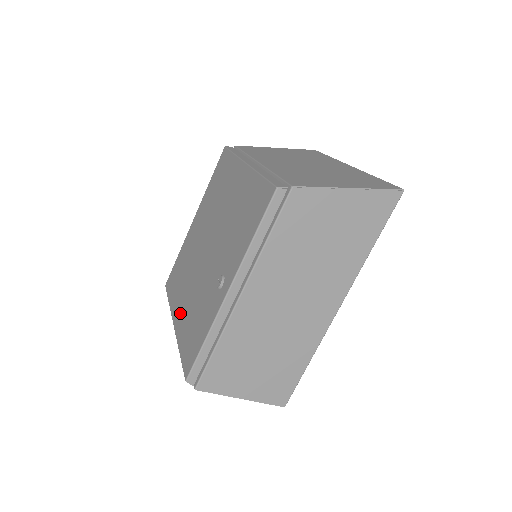
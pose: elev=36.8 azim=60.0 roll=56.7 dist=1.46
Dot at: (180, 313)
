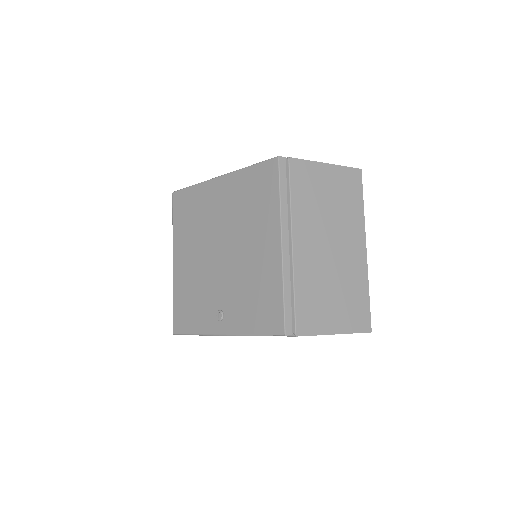
Dot at: (181, 265)
